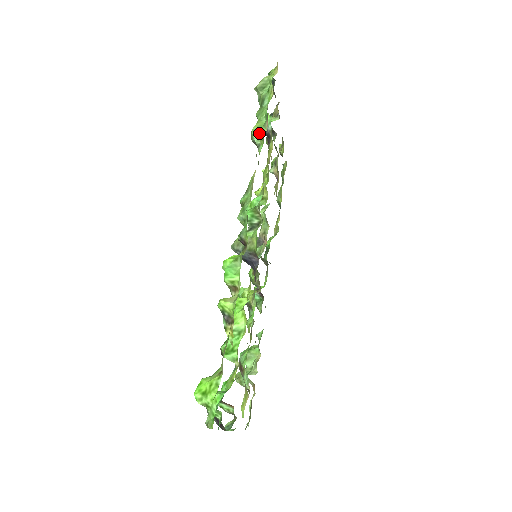
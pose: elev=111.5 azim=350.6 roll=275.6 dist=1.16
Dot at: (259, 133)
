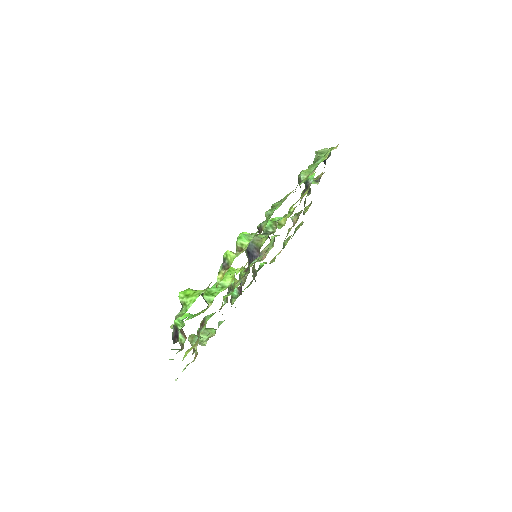
Dot at: (306, 174)
